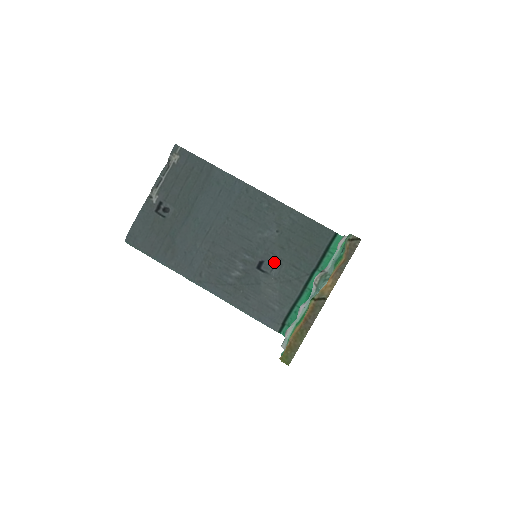
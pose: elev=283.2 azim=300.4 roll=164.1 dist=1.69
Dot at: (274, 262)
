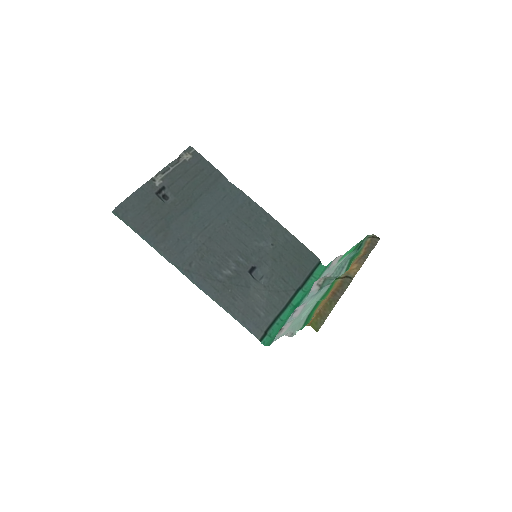
Dot at: (265, 271)
